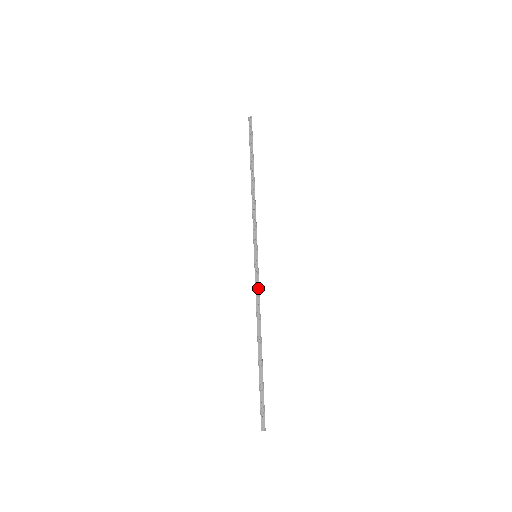
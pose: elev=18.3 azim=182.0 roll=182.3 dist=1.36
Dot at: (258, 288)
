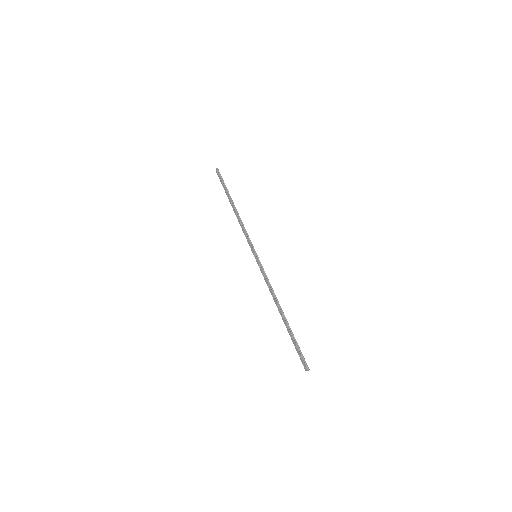
Dot at: (264, 277)
